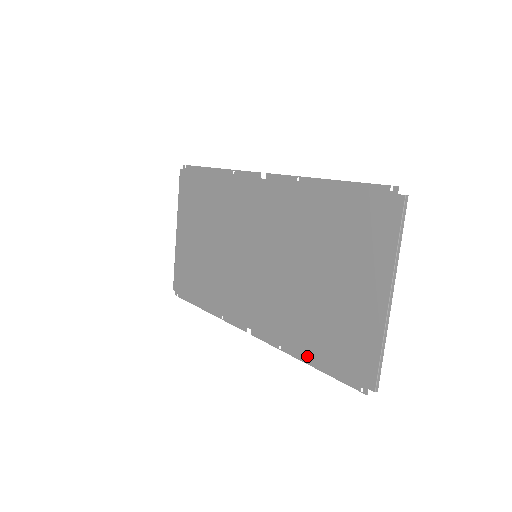
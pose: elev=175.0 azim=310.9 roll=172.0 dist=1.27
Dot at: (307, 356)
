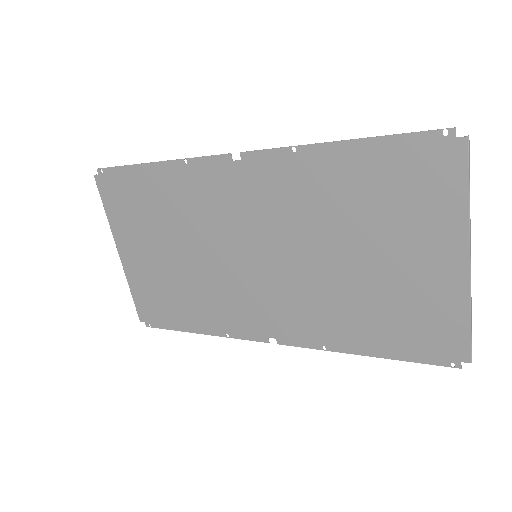
Dot at: (366, 348)
